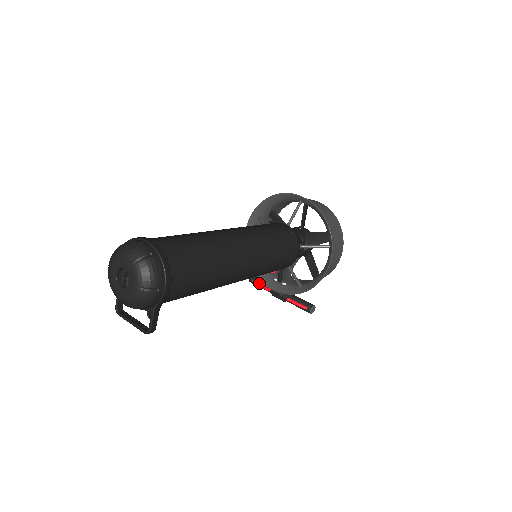
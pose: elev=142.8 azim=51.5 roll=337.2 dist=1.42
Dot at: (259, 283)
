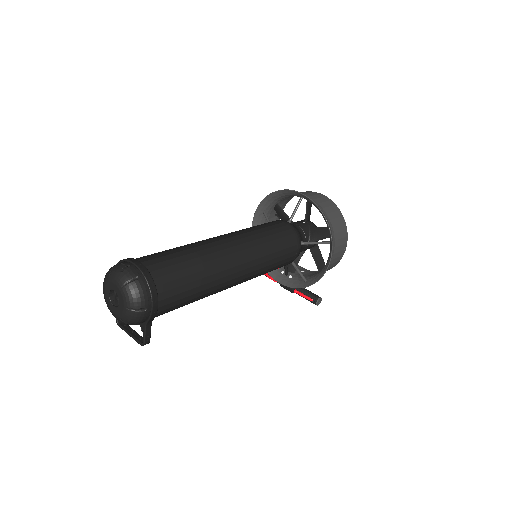
Dot at: (268, 275)
